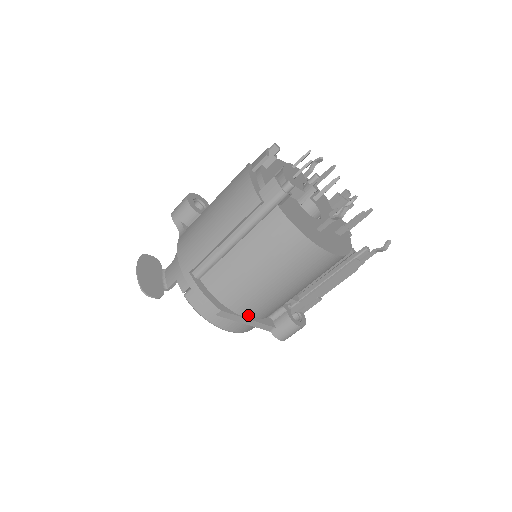
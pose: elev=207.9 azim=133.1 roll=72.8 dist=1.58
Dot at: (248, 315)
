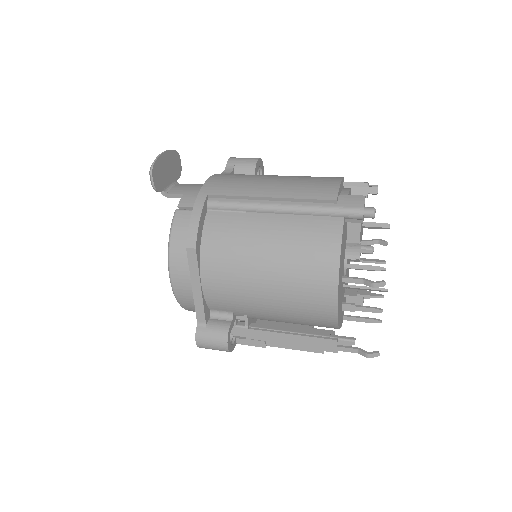
Dot at: (206, 283)
